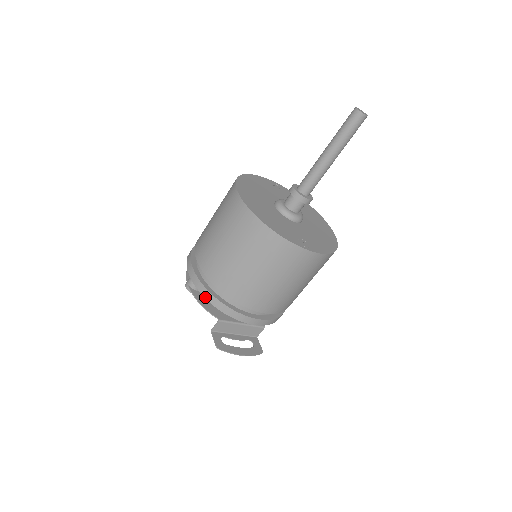
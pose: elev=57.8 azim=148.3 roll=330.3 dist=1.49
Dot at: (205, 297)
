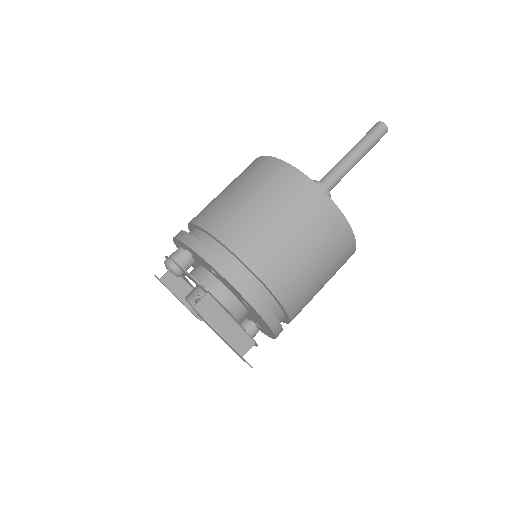
Dot at: (199, 254)
